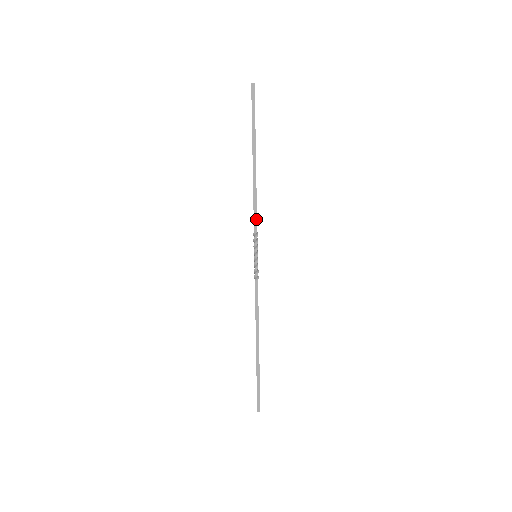
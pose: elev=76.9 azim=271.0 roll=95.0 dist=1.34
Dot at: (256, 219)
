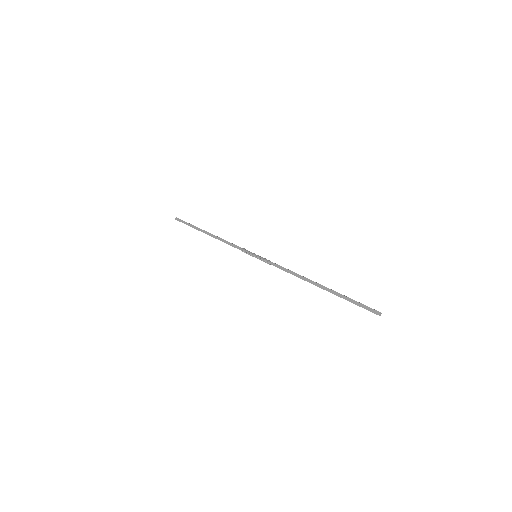
Dot at: (279, 268)
